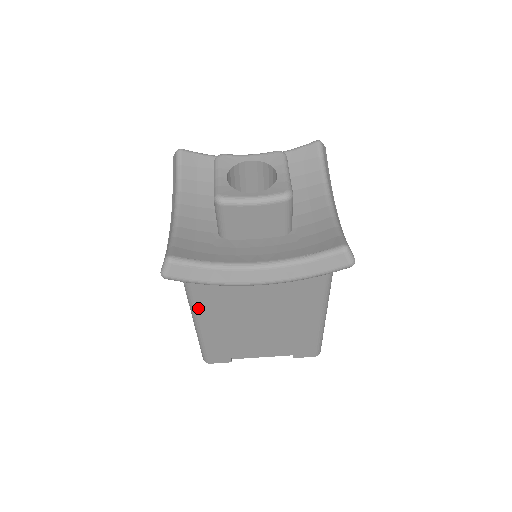
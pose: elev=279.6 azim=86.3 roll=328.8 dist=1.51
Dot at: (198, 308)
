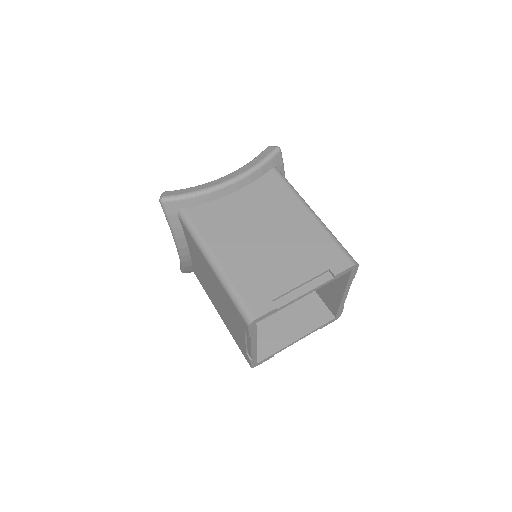
Dot at: (204, 238)
